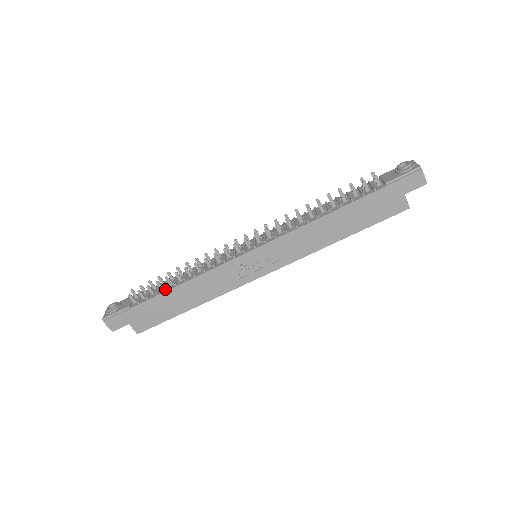
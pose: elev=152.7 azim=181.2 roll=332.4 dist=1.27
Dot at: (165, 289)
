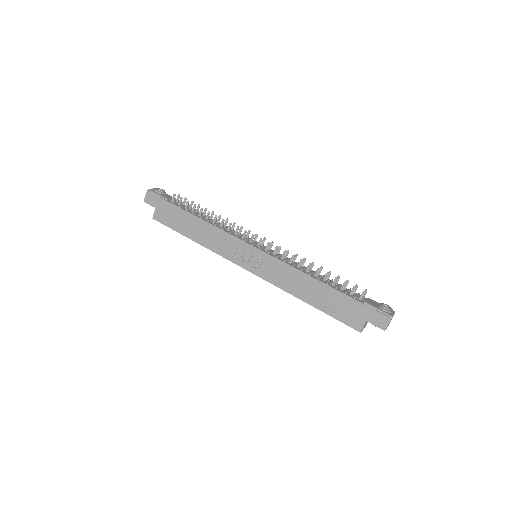
Dot at: (194, 213)
